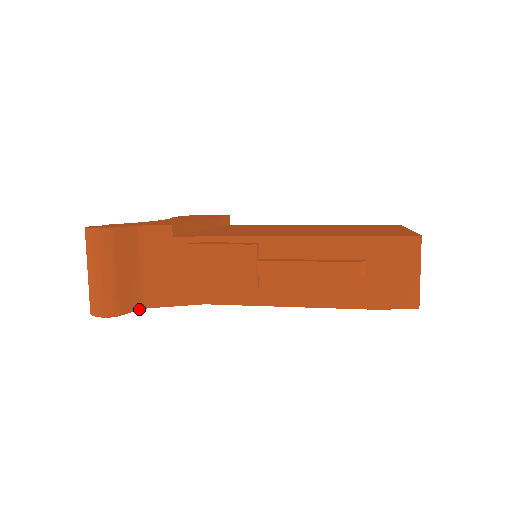
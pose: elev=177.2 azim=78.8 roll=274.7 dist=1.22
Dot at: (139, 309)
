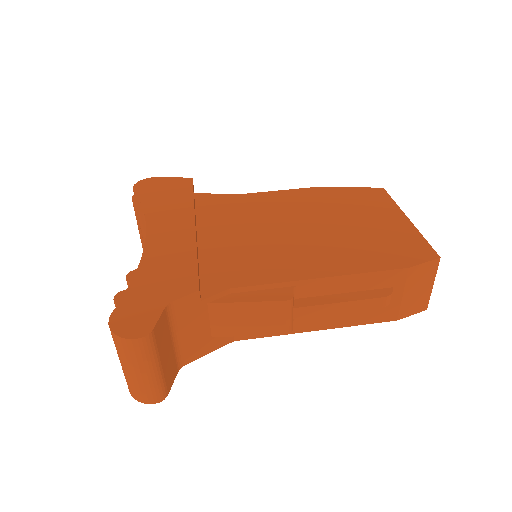
Dot at: (177, 373)
